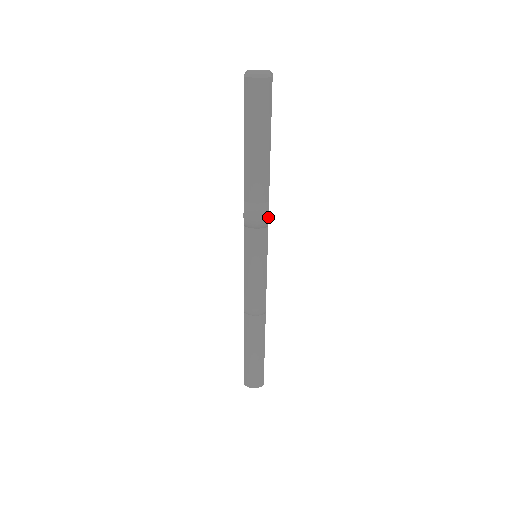
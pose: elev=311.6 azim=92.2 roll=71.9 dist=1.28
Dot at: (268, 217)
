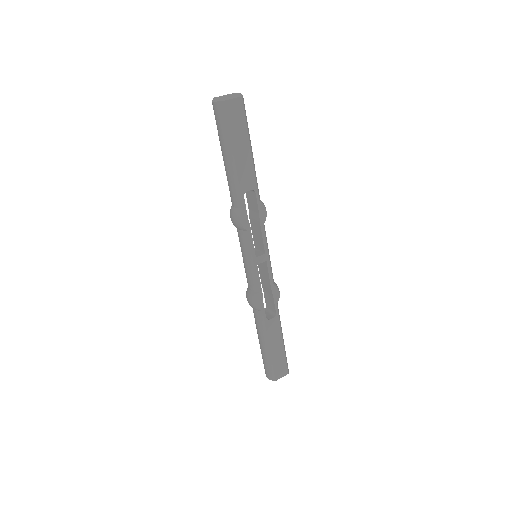
Dot at: (240, 221)
